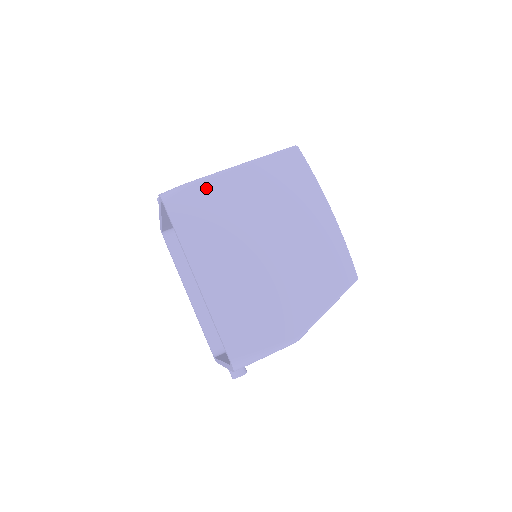
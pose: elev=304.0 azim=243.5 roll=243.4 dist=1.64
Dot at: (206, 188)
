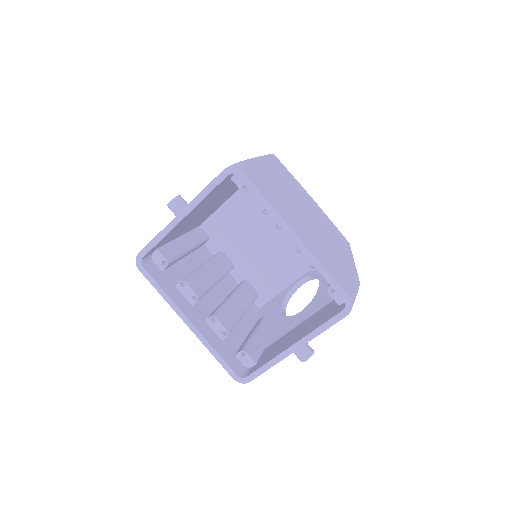
Dot at: (255, 167)
